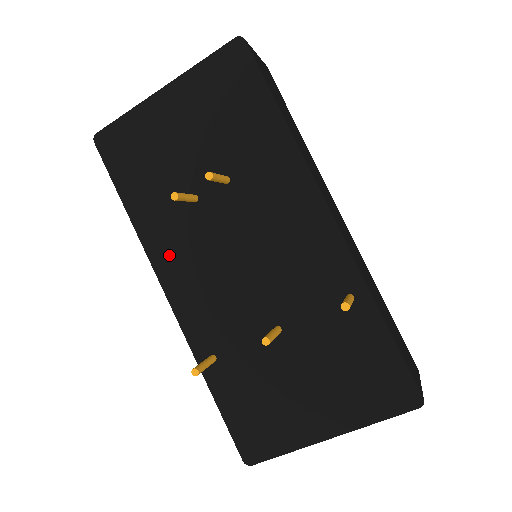
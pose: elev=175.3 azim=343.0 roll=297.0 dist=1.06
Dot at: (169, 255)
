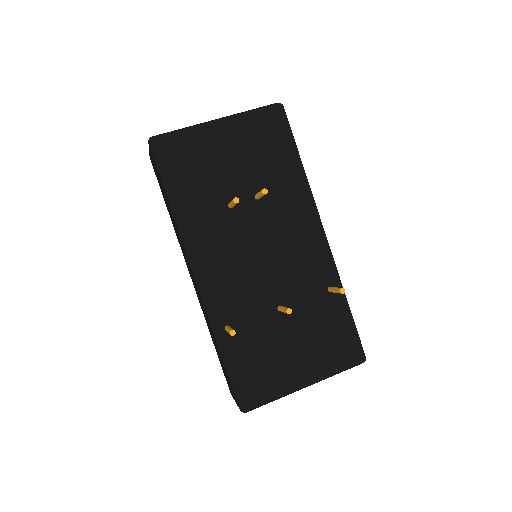
Dot at: (202, 244)
